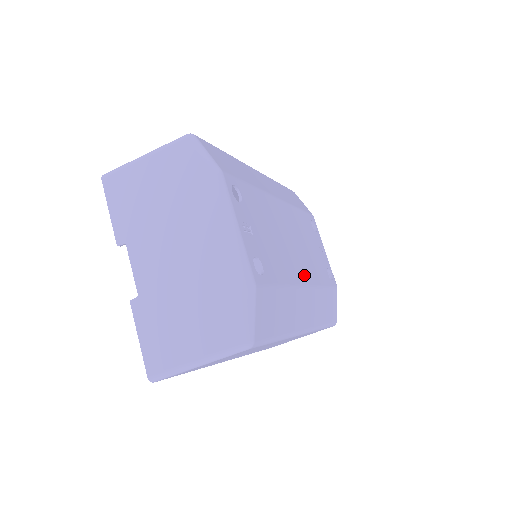
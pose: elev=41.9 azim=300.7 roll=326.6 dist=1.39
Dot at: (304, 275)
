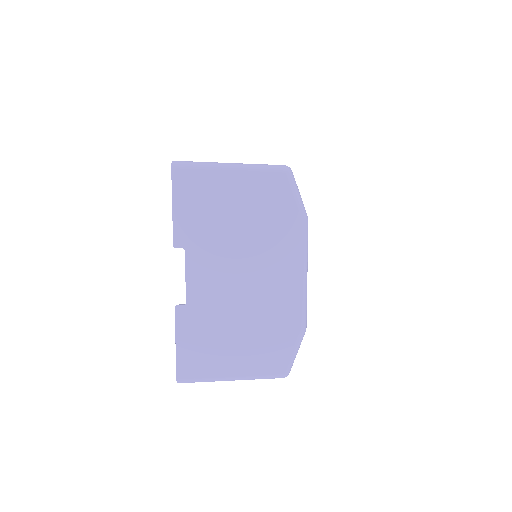
Dot at: occluded
